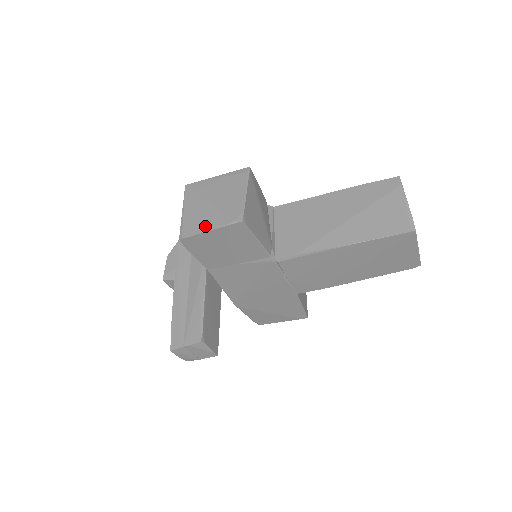
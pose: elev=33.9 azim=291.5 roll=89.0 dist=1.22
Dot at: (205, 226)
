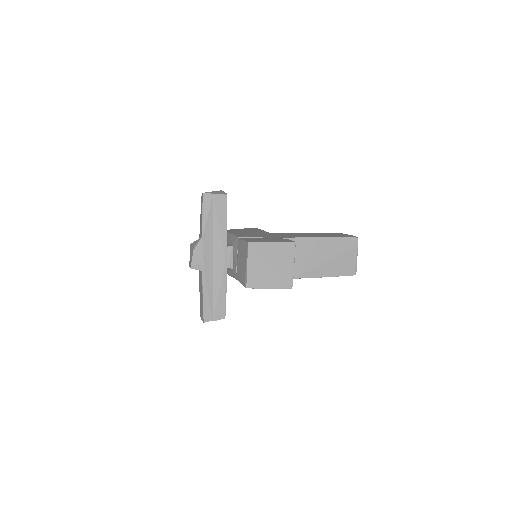
Dot at: (267, 285)
